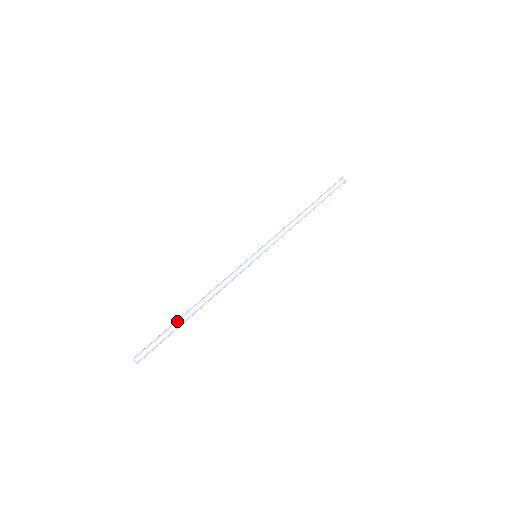
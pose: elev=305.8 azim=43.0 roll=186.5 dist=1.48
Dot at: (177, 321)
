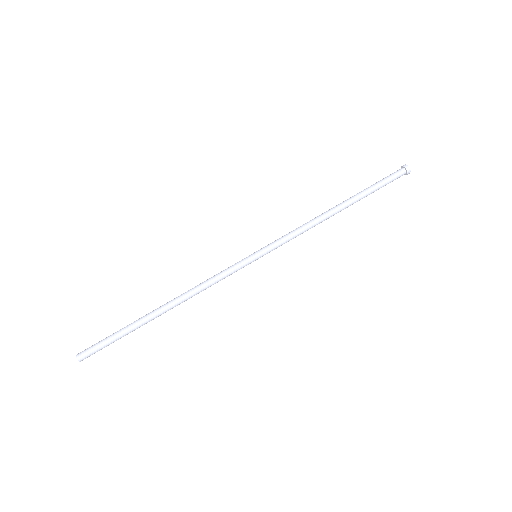
Dot at: (139, 325)
